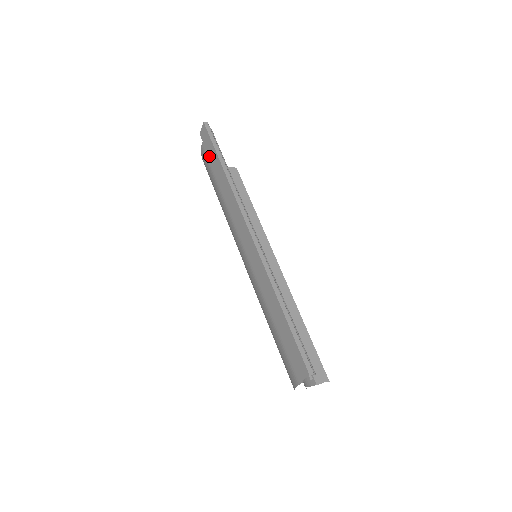
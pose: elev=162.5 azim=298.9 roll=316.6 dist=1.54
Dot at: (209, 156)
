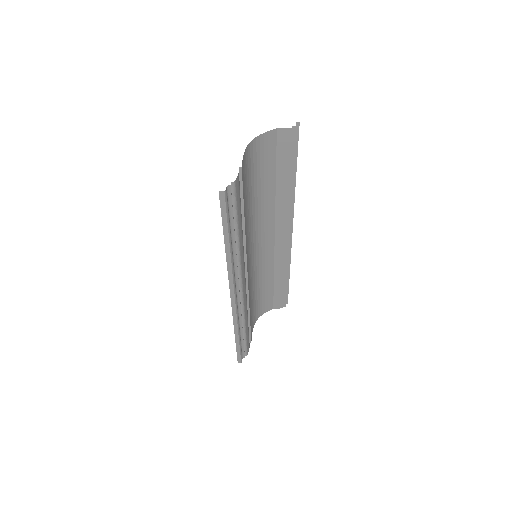
Dot at: occluded
